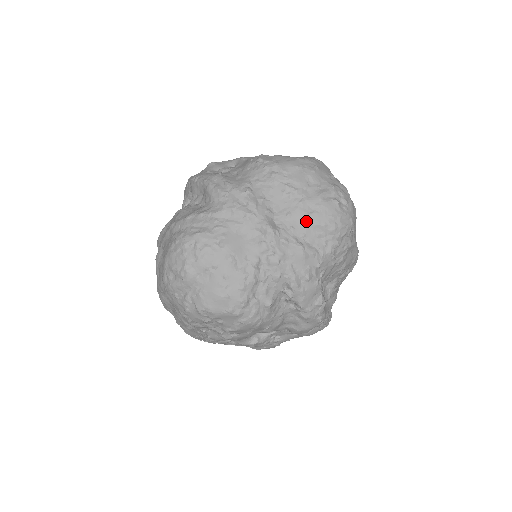
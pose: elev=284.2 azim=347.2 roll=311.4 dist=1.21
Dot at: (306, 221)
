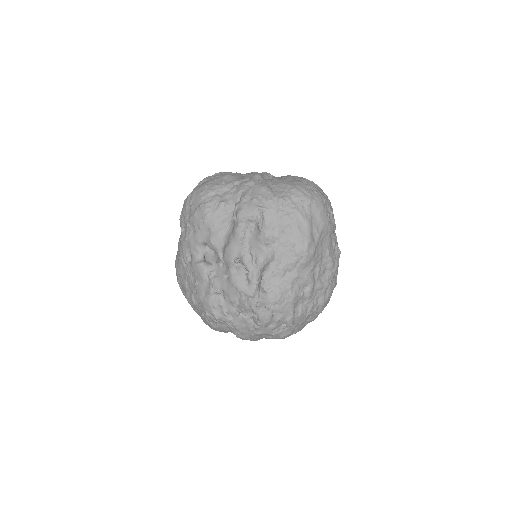
Dot at: (281, 182)
